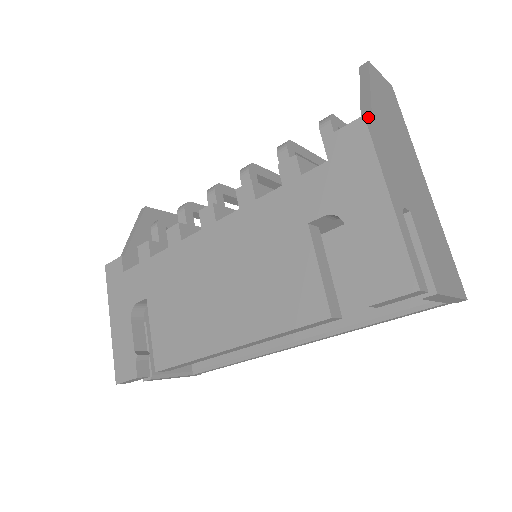
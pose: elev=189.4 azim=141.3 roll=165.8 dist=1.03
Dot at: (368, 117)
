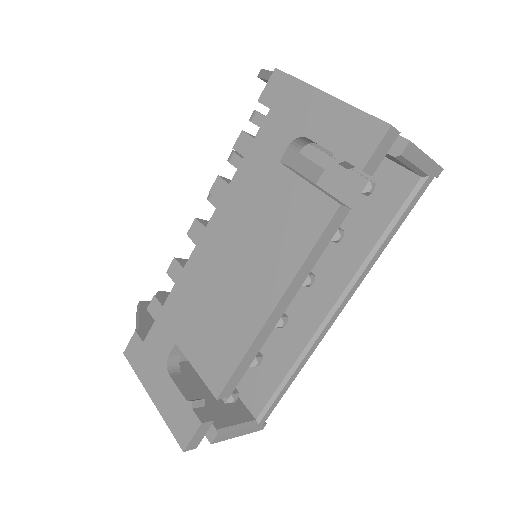
Dot at: occluded
